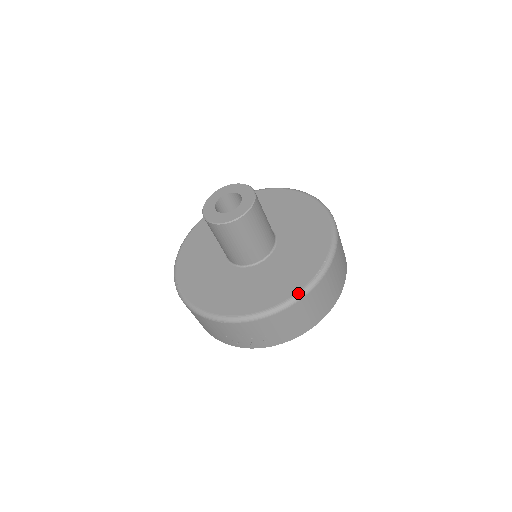
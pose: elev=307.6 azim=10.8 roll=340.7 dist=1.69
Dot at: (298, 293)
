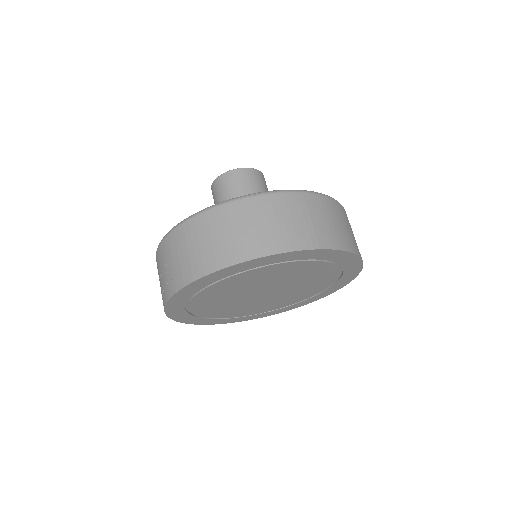
Dot at: (214, 205)
